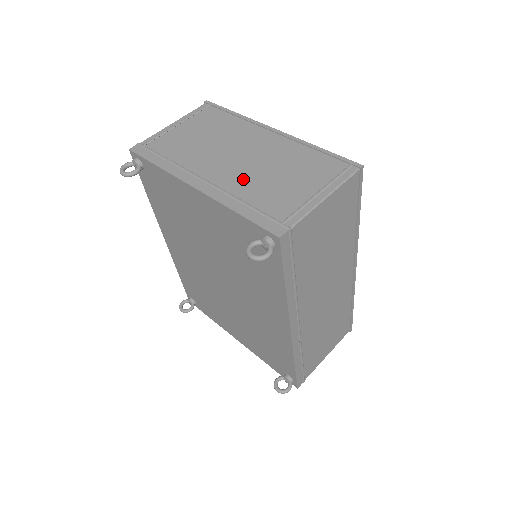
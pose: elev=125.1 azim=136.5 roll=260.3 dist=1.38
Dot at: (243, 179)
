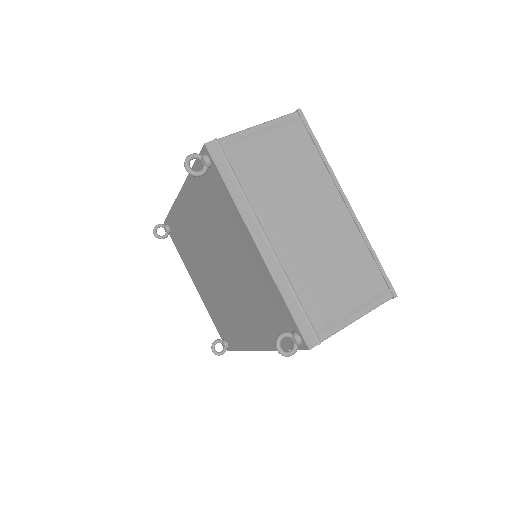
Dot at: (302, 259)
